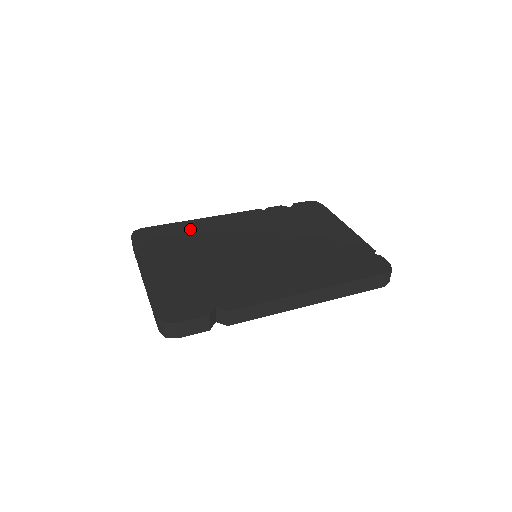
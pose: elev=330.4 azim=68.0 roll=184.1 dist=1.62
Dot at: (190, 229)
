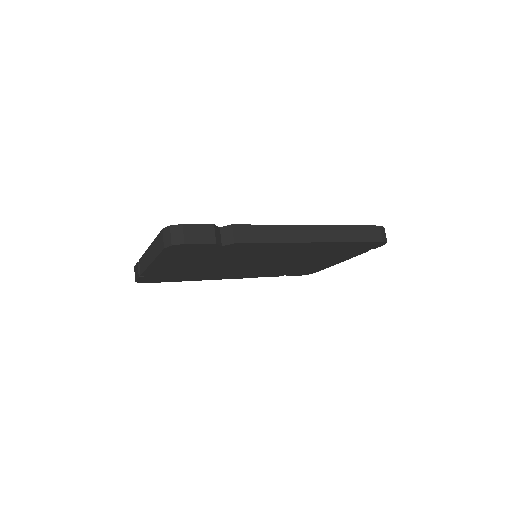
Dot at: occluded
